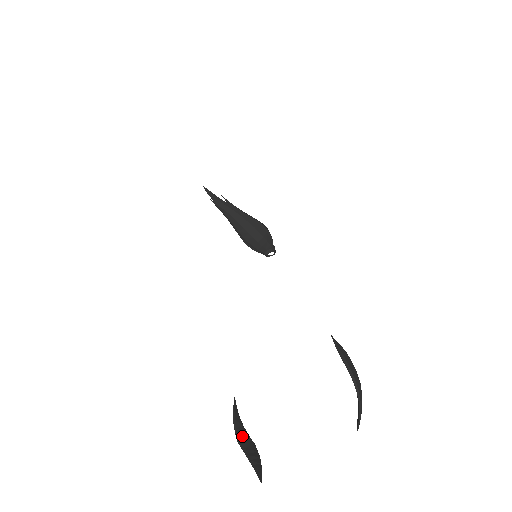
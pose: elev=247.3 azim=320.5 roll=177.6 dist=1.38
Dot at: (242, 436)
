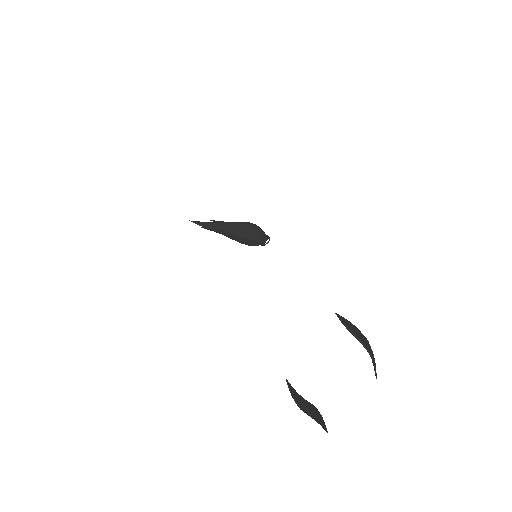
Dot at: (302, 404)
